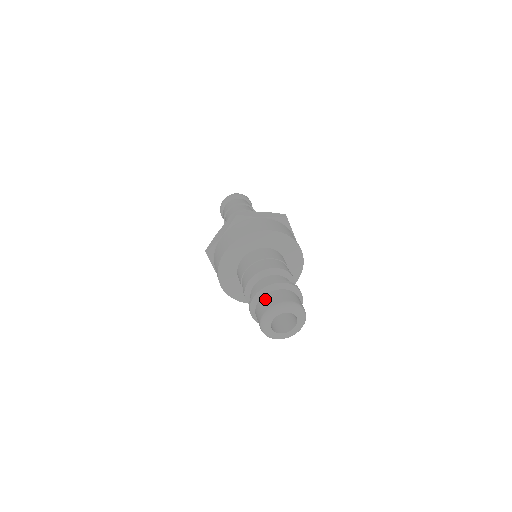
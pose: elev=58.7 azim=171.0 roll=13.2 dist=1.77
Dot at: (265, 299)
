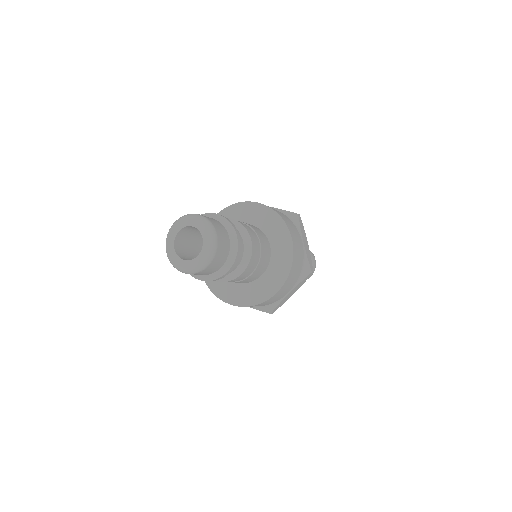
Dot at: occluded
